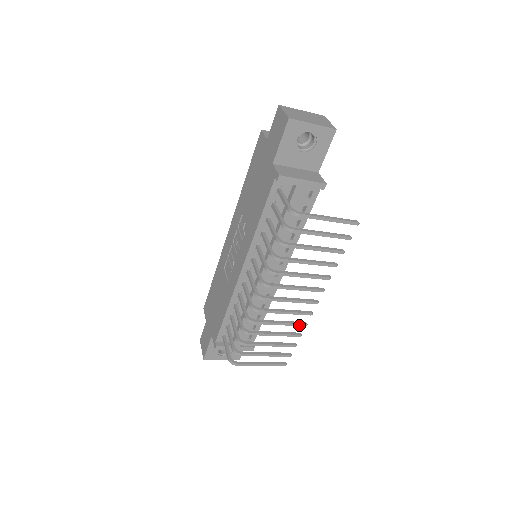
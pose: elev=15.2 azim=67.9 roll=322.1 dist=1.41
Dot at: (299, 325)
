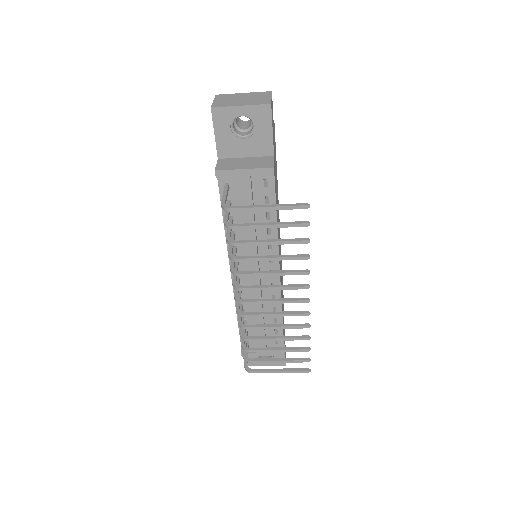
Dot at: (300, 327)
